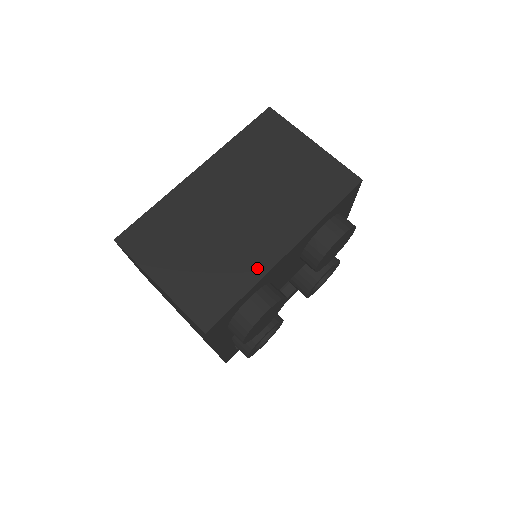
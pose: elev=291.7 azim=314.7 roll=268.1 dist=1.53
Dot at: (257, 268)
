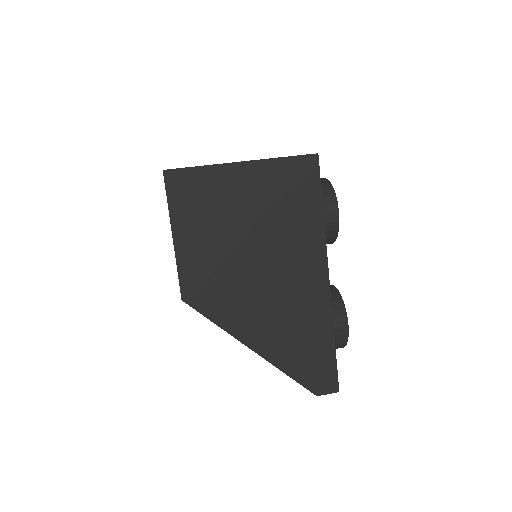
Dot at: occluded
